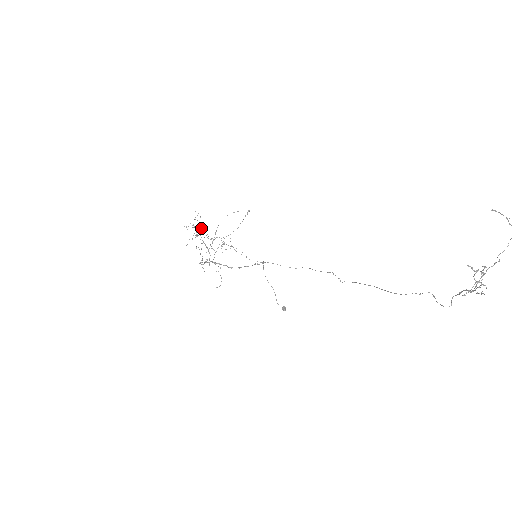
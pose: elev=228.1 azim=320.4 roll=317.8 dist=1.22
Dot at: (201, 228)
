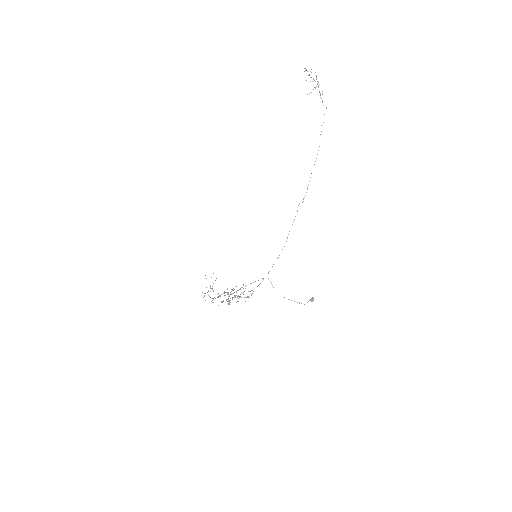
Dot at: occluded
